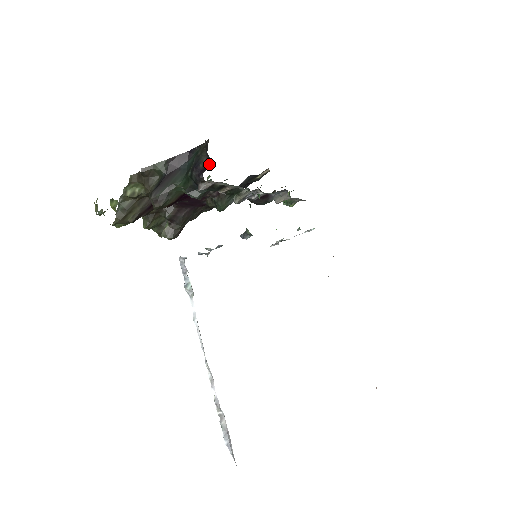
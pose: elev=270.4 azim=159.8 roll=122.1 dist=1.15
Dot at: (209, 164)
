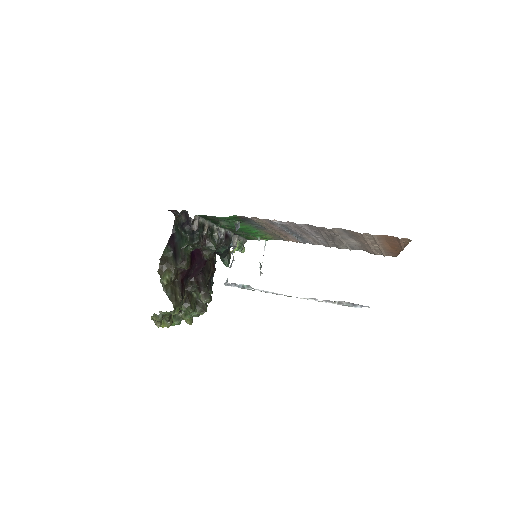
Dot at: (187, 213)
